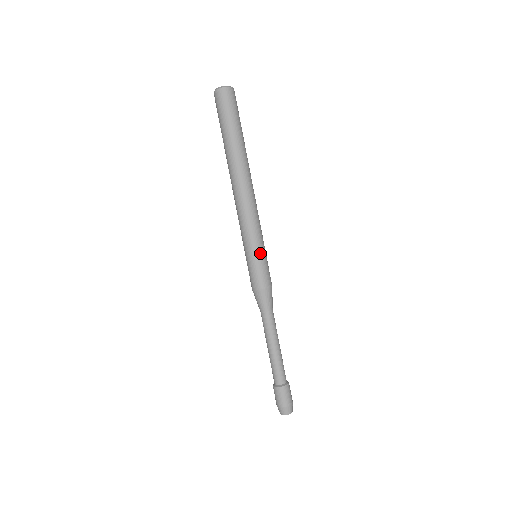
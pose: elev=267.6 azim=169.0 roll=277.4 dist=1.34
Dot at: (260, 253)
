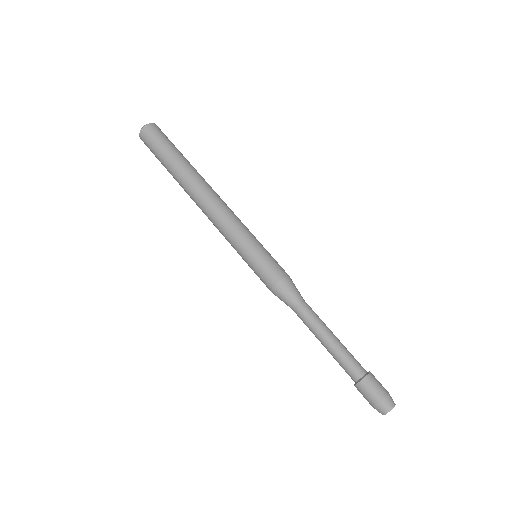
Dot at: (256, 248)
